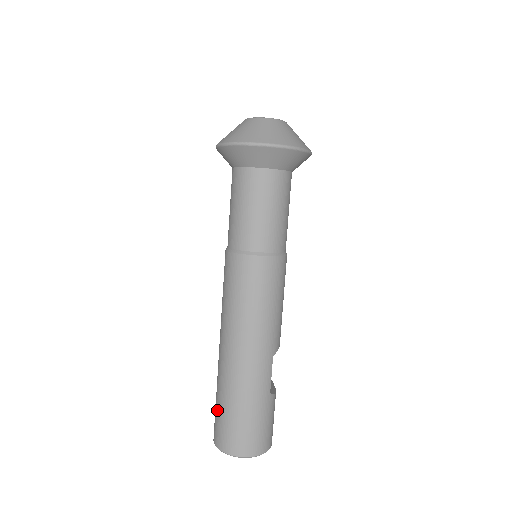
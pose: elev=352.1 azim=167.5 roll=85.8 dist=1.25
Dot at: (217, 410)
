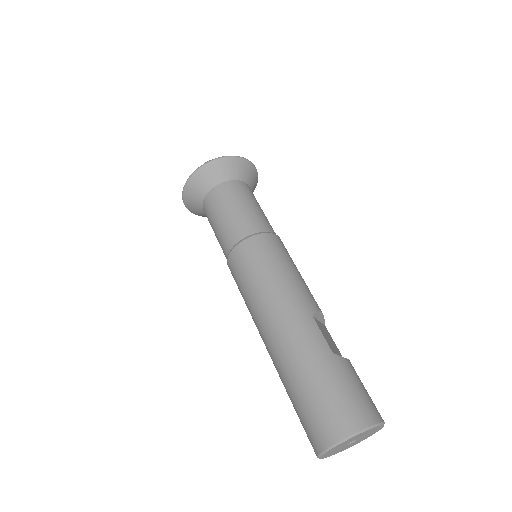
Dot at: (296, 411)
